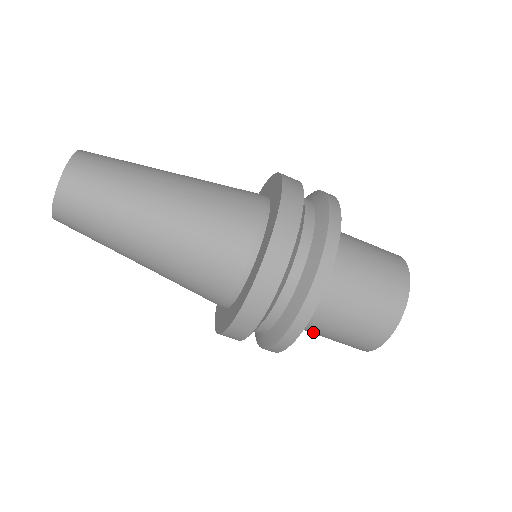
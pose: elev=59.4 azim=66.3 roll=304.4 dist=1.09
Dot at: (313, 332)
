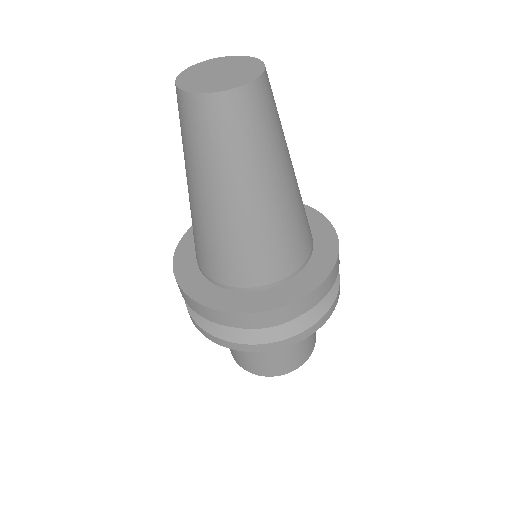
Dot at: occluded
